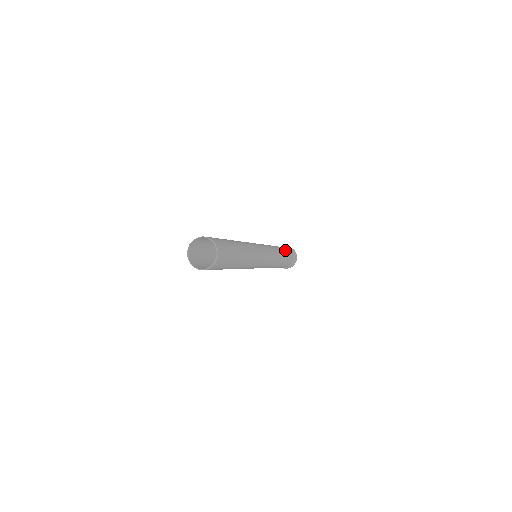
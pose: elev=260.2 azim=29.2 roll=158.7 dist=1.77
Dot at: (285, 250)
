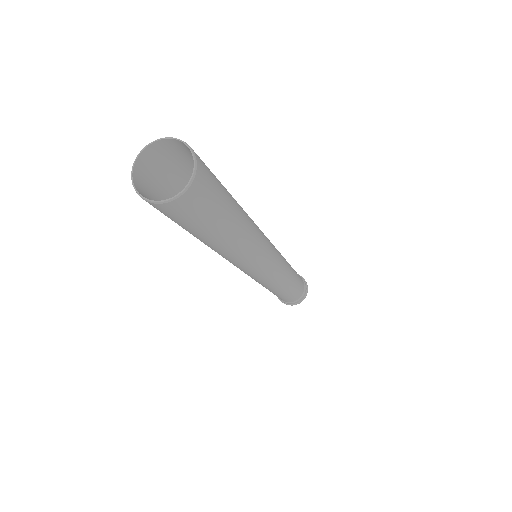
Dot at: (298, 279)
